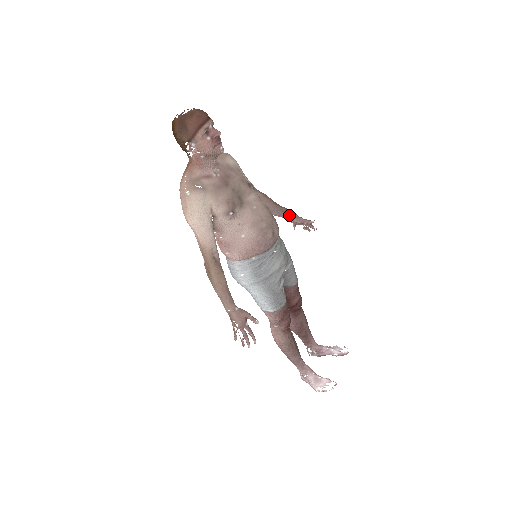
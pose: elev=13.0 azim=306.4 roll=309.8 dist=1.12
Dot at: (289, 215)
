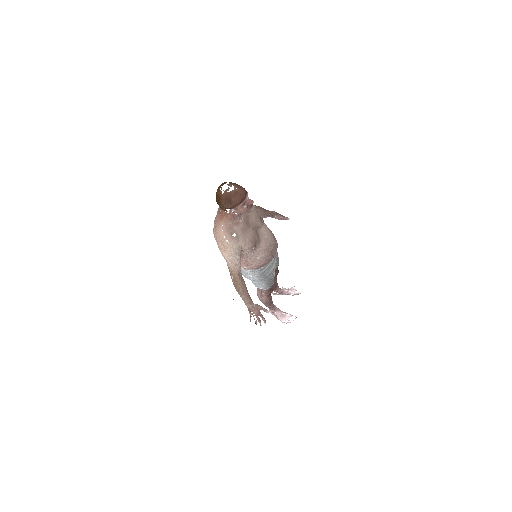
Dot at: (273, 216)
